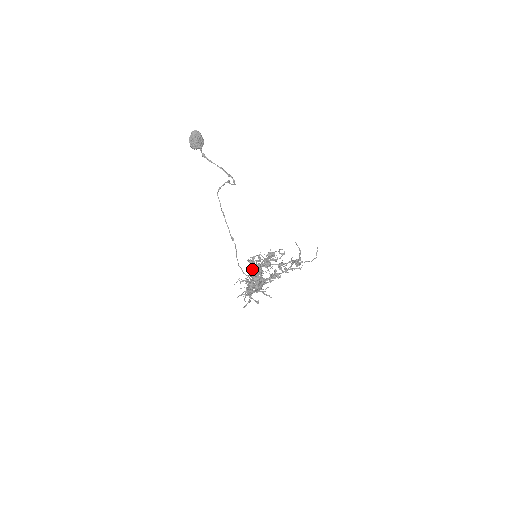
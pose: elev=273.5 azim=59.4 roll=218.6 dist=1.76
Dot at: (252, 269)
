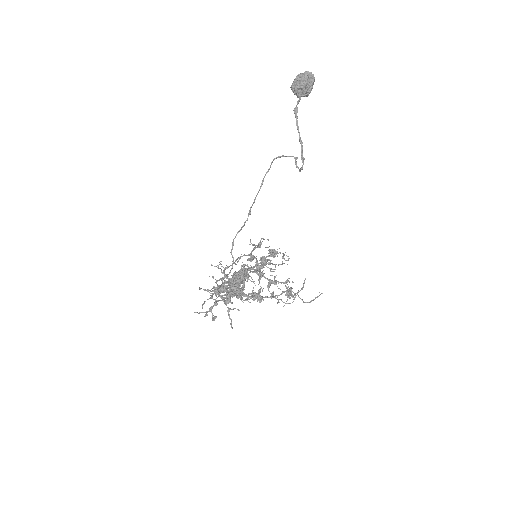
Dot at: (239, 277)
